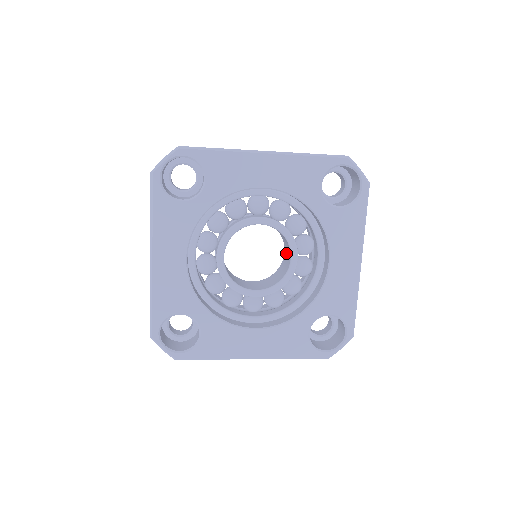
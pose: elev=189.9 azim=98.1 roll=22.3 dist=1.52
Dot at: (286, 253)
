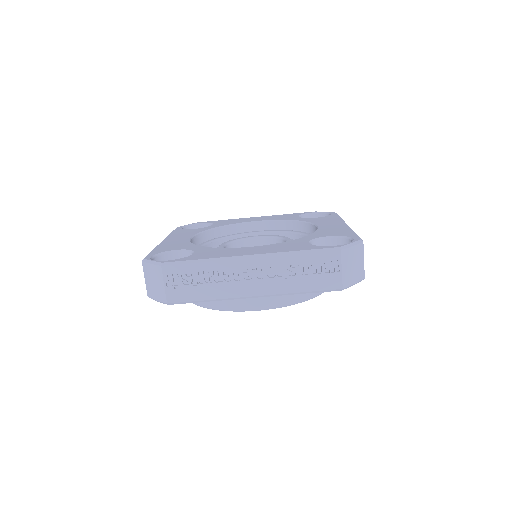
Dot at: occluded
